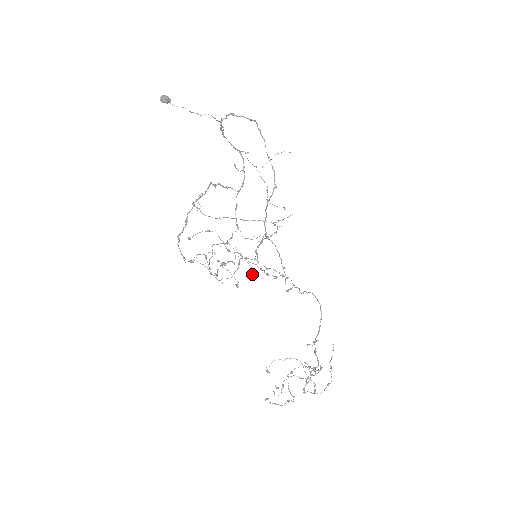
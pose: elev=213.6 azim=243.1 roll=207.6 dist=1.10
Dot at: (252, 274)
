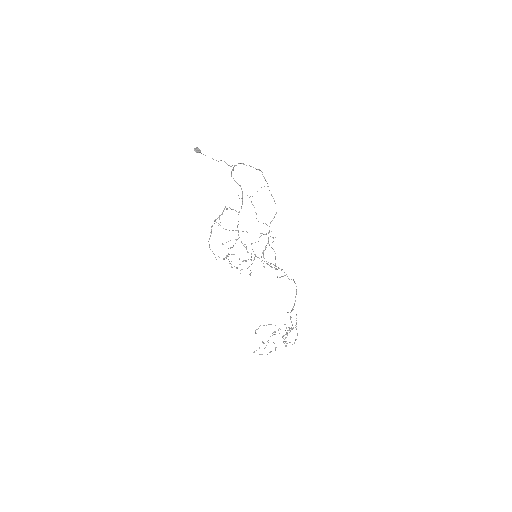
Dot at: (264, 267)
